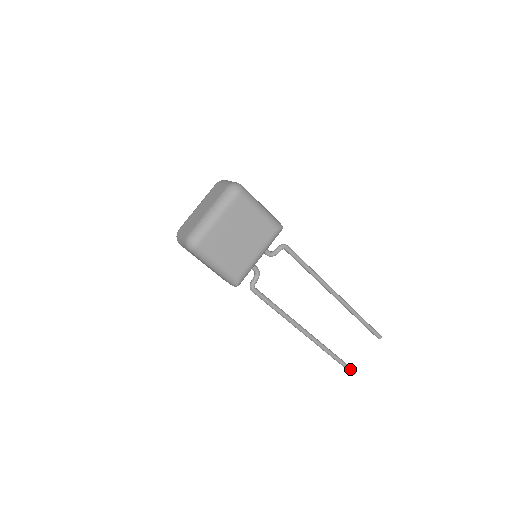
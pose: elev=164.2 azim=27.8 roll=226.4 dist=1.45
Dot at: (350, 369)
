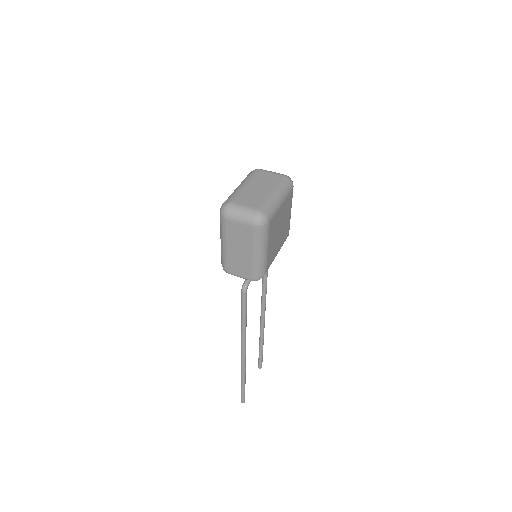
Dot at: occluded
